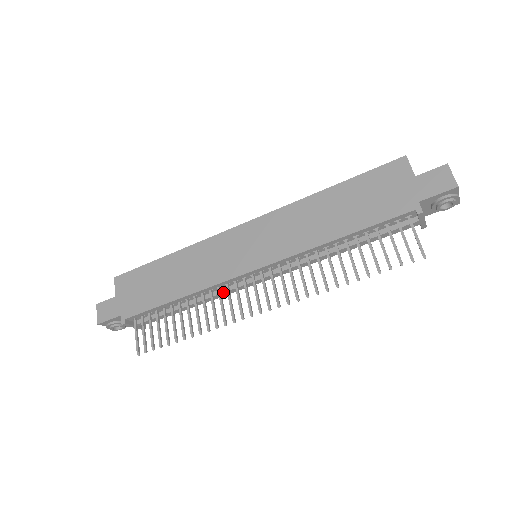
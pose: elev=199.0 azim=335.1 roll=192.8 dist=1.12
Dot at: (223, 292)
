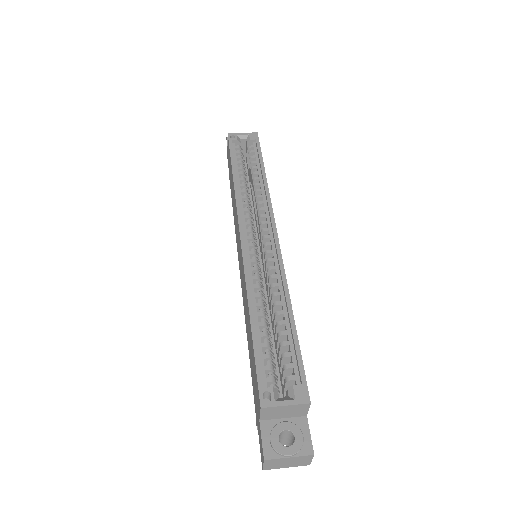
Dot at: occluded
